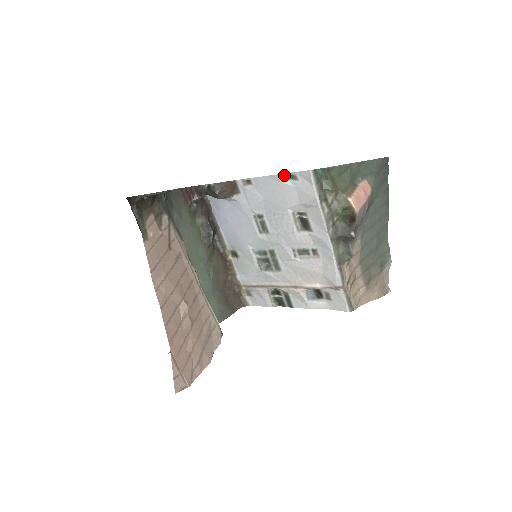
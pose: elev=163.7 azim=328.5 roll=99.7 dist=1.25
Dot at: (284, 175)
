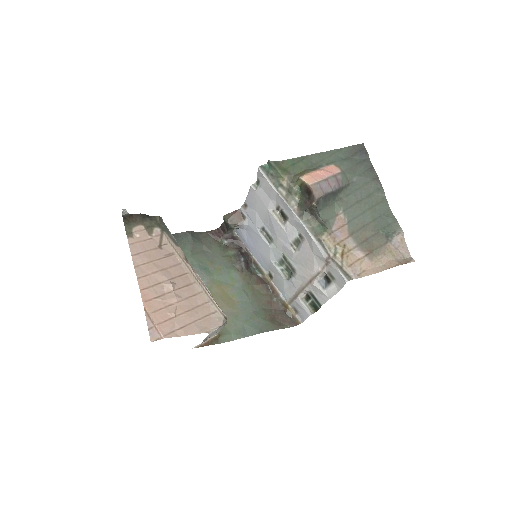
Dot at: (255, 184)
